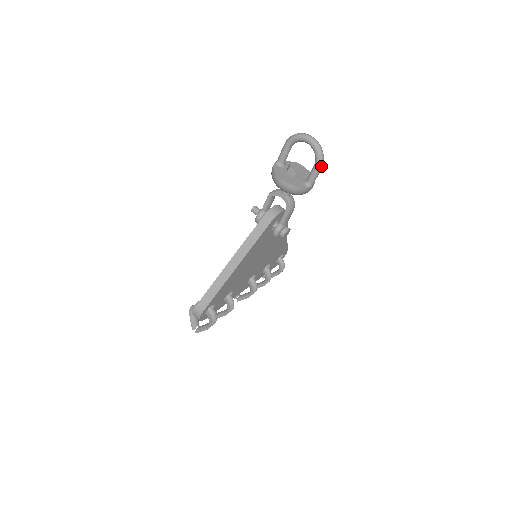
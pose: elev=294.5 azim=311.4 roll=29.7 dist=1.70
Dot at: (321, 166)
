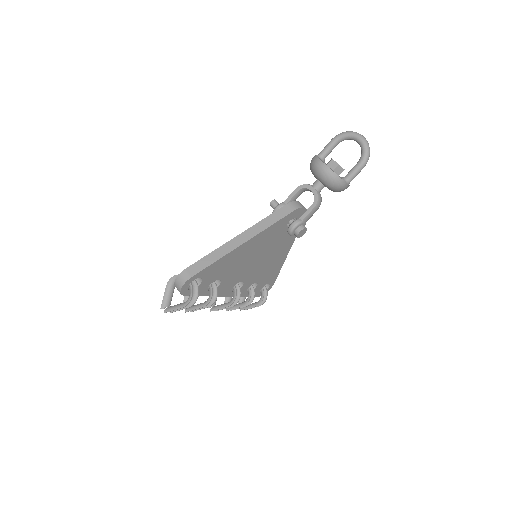
Dot at: (365, 164)
